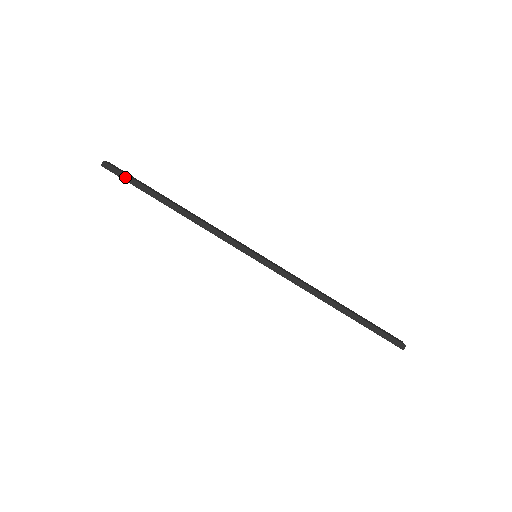
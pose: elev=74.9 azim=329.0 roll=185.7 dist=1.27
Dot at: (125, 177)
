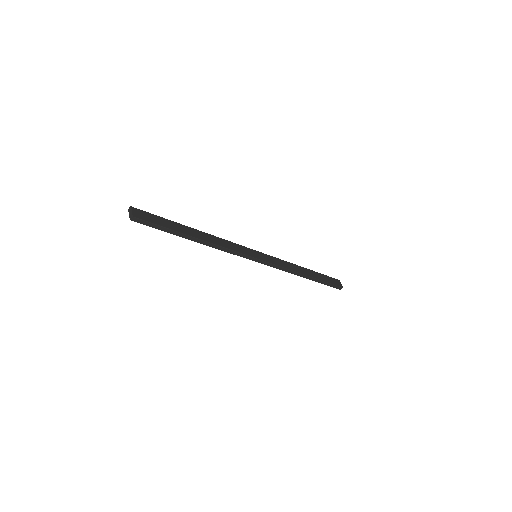
Dot at: (154, 226)
